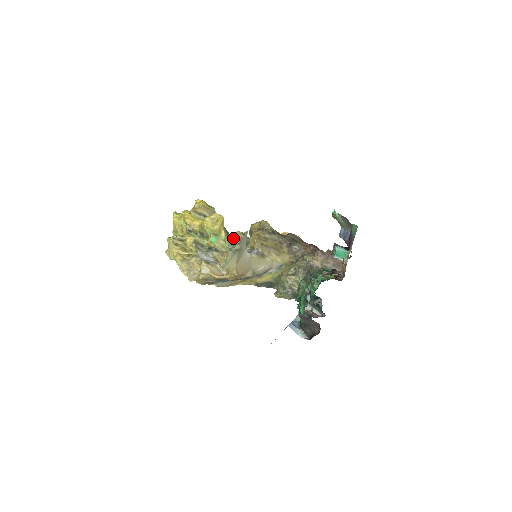
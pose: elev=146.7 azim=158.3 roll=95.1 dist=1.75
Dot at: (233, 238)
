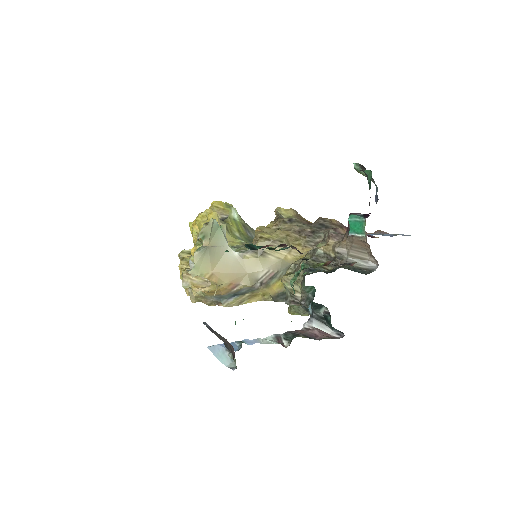
Dot at: (252, 240)
